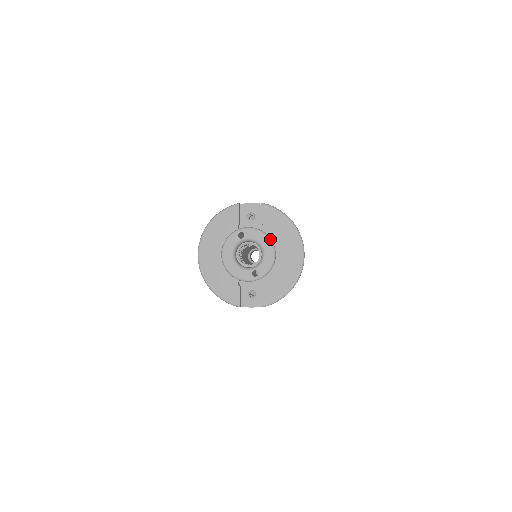
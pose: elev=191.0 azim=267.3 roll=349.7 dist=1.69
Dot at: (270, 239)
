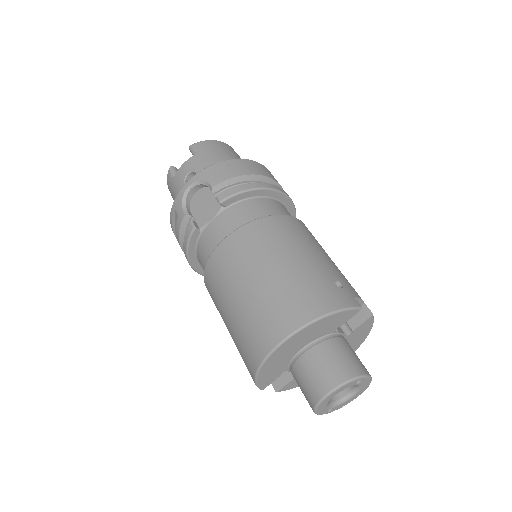
Dot at: occluded
